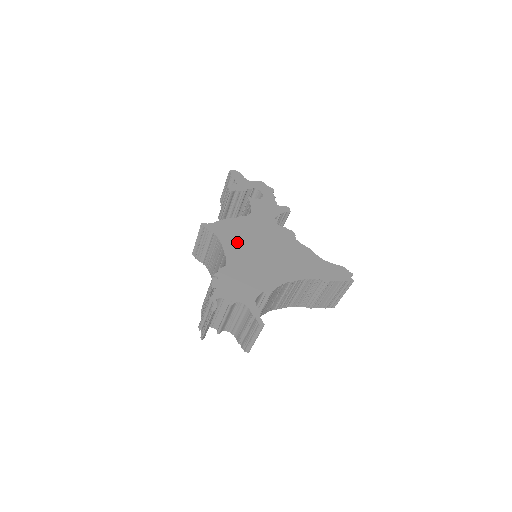
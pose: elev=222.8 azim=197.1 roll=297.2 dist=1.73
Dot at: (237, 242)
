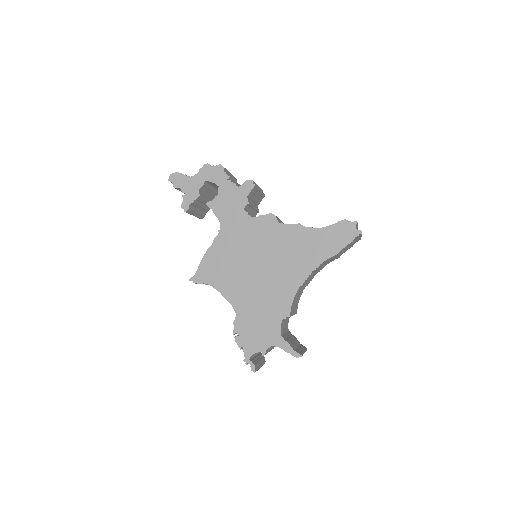
Dot at: (230, 277)
